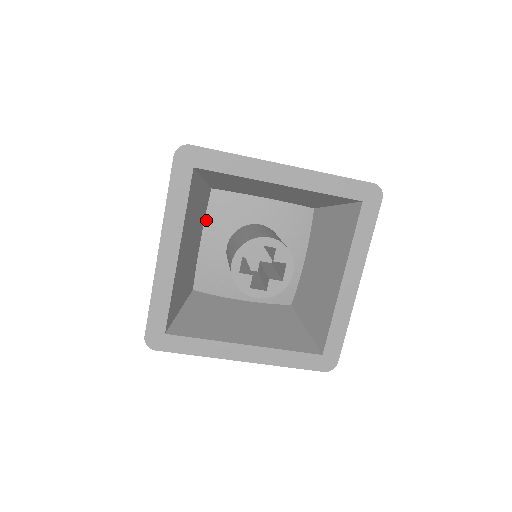
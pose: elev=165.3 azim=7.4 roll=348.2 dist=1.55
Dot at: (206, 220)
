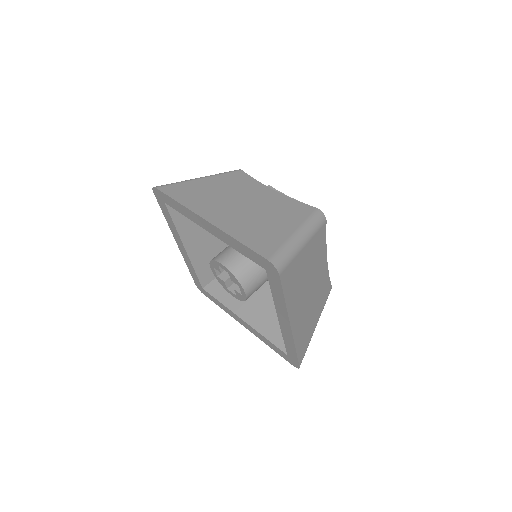
Dot at: occluded
